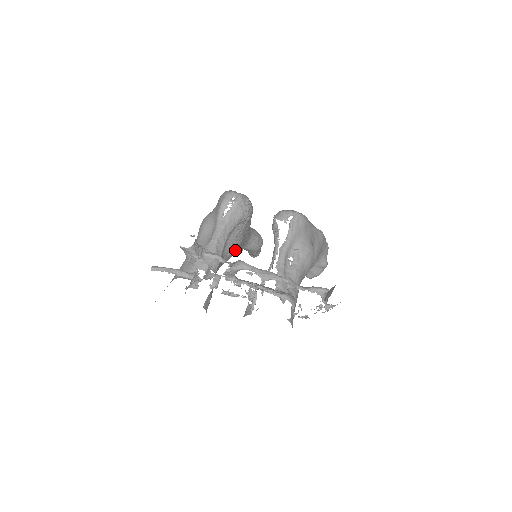
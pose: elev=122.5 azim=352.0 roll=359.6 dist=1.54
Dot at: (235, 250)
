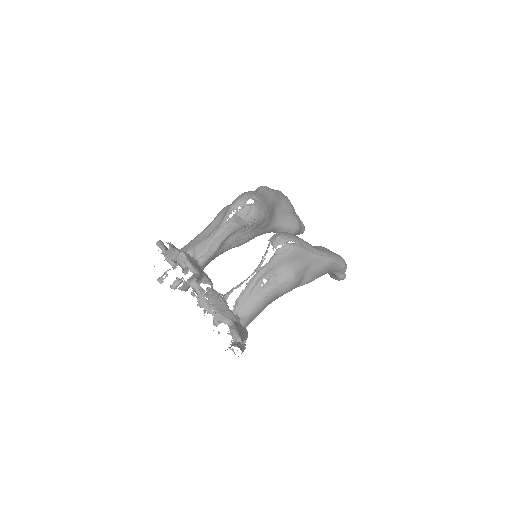
Dot at: (243, 243)
